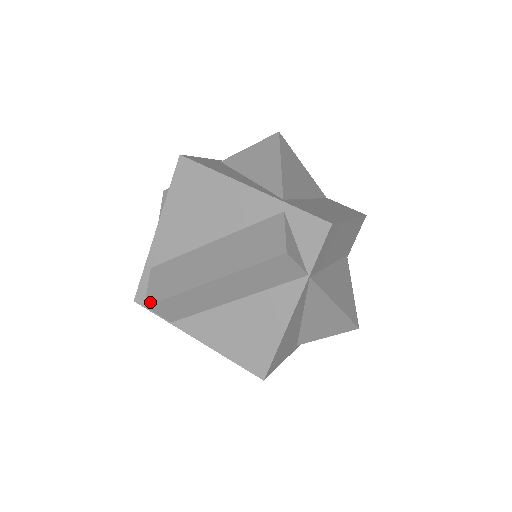
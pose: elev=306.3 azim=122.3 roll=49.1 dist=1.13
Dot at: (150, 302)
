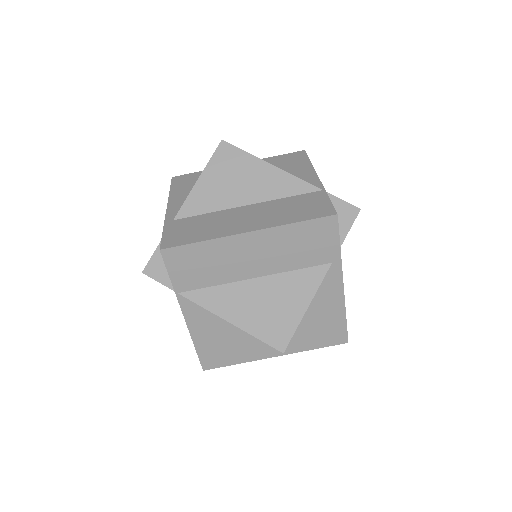
Dot at: occluded
